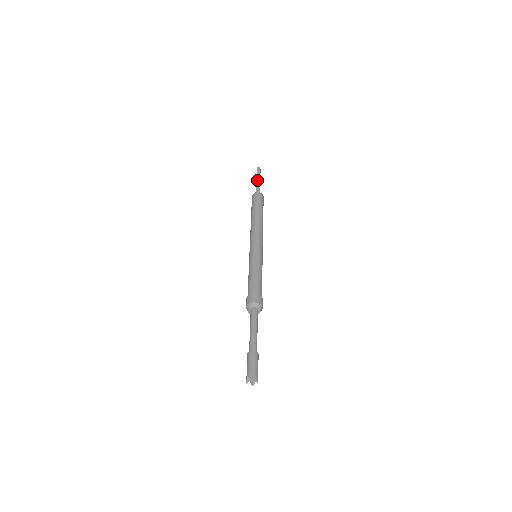
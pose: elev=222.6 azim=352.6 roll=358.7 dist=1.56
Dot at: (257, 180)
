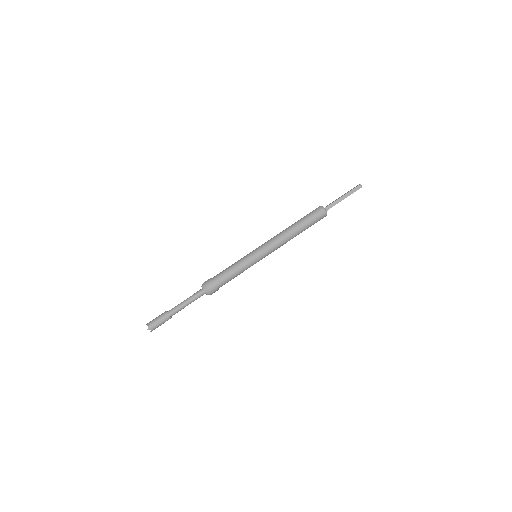
Dot at: (343, 197)
